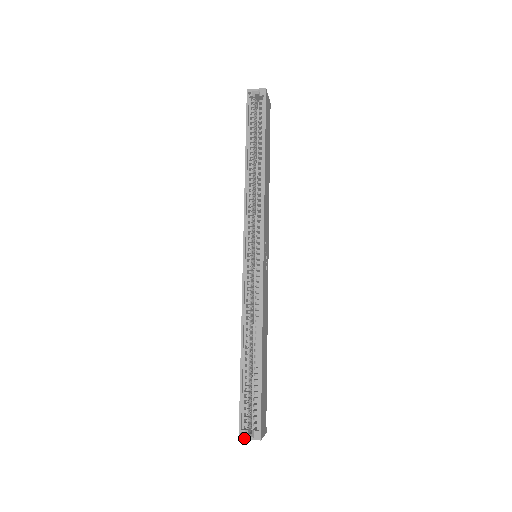
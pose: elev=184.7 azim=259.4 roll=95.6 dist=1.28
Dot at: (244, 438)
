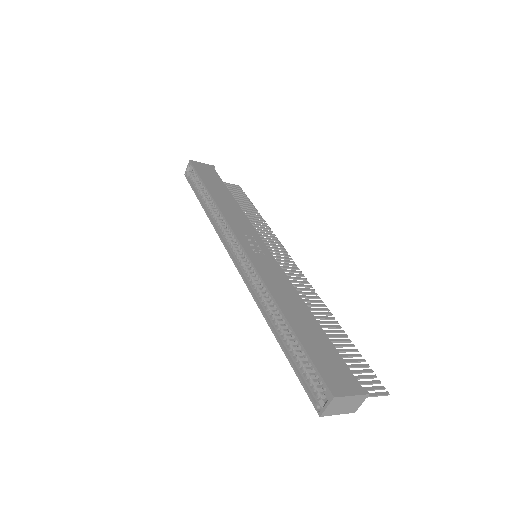
Dot at: (322, 411)
